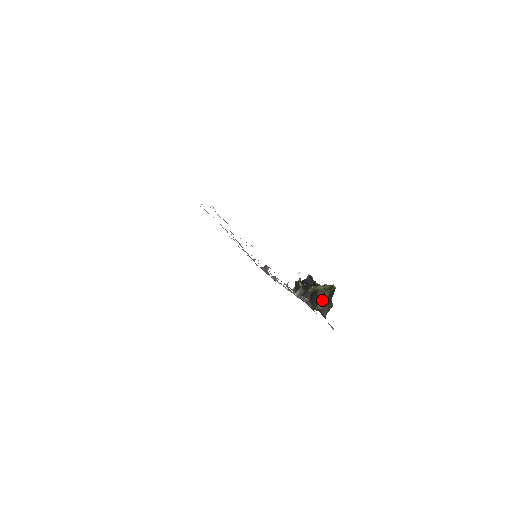
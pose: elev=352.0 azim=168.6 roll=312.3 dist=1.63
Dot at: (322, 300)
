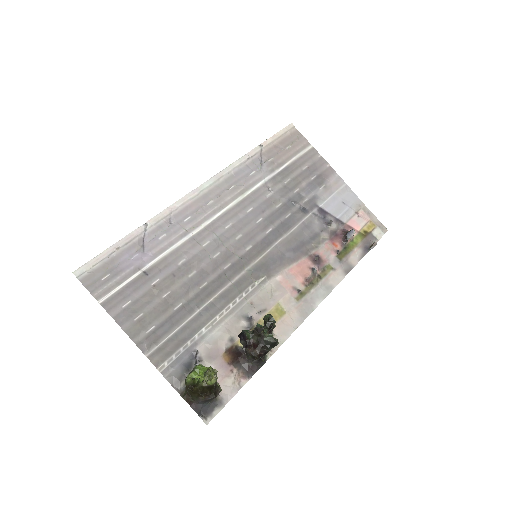
Dot at: (188, 391)
